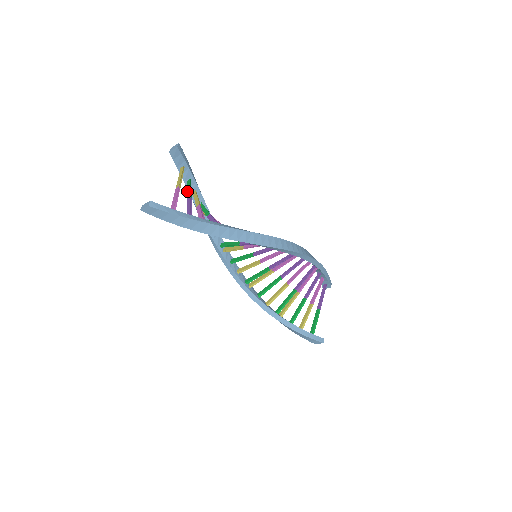
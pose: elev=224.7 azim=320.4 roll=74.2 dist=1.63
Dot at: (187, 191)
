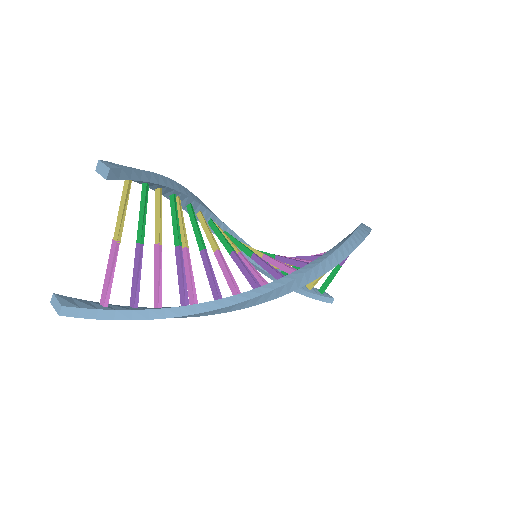
Dot at: occluded
